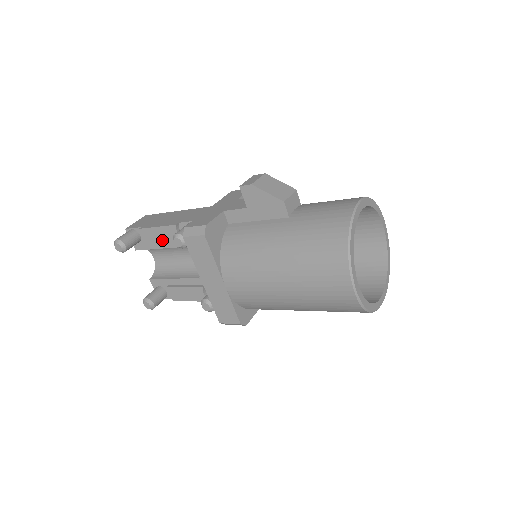
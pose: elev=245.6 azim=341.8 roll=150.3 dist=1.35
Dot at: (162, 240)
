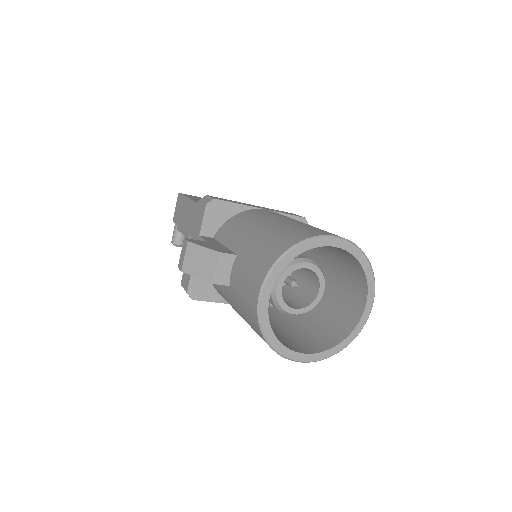
Dot at: occluded
